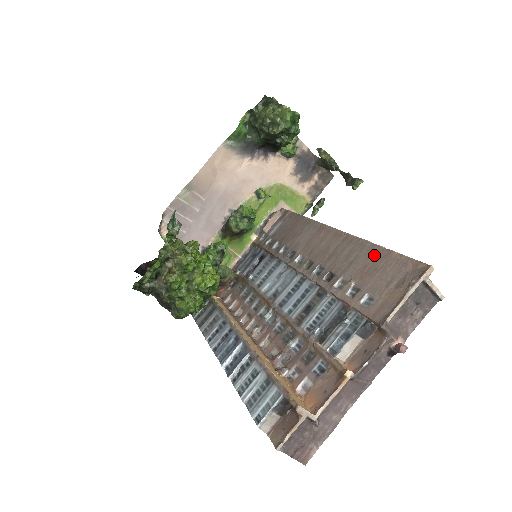
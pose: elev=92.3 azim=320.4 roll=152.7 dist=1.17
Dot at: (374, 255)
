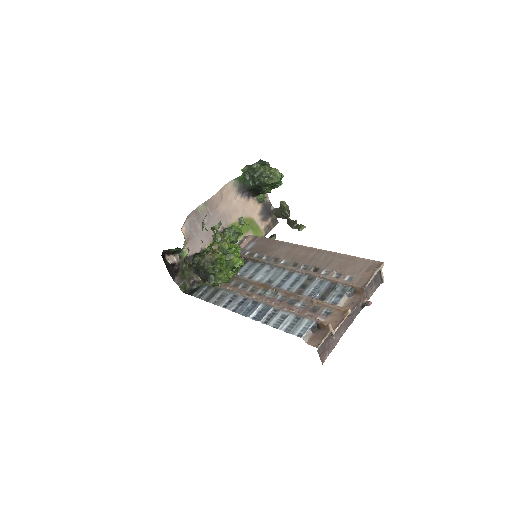
Dot at: (345, 259)
